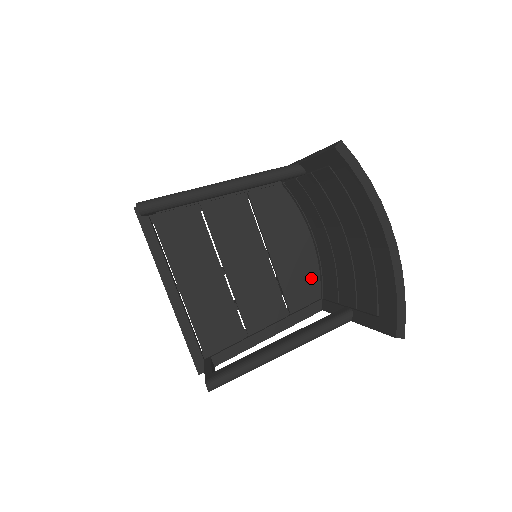
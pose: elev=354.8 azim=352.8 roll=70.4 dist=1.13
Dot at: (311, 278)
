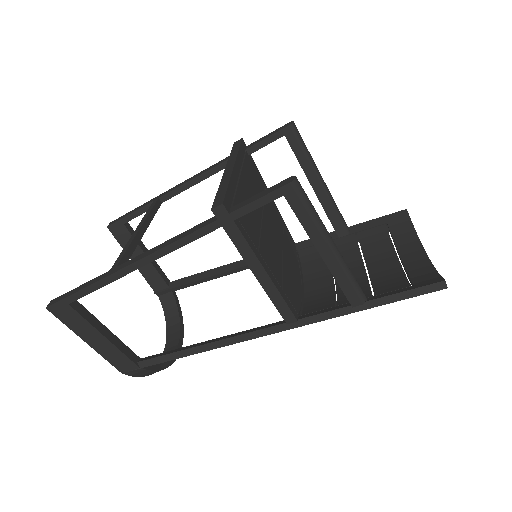
Dot at: (297, 298)
